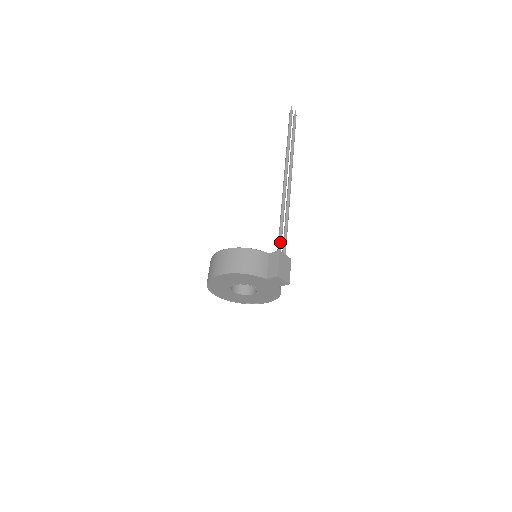
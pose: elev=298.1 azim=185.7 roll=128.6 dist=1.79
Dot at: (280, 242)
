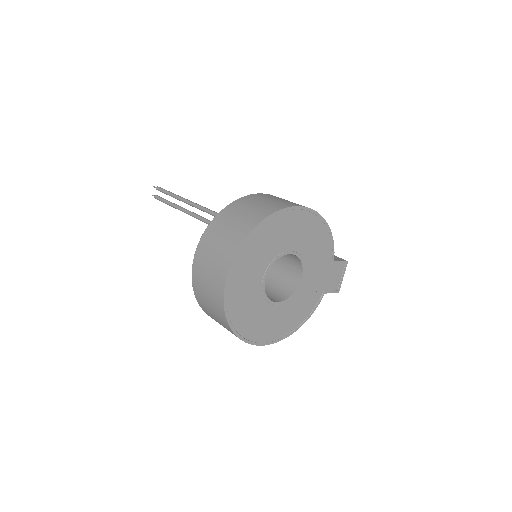
Dot at: occluded
